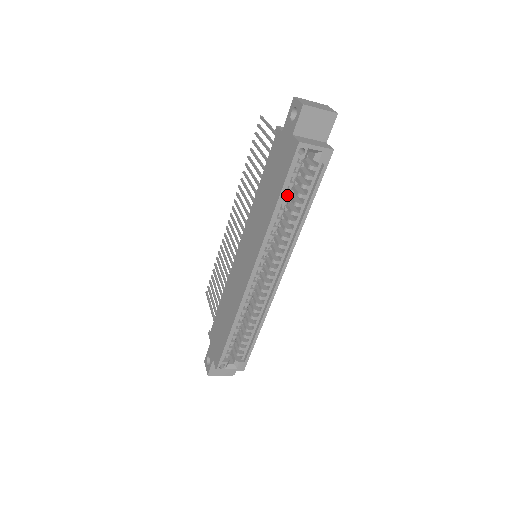
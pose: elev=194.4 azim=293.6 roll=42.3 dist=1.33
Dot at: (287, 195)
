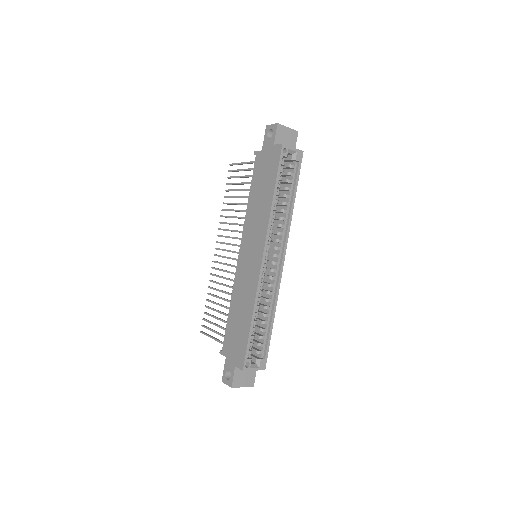
Dot at: (279, 187)
